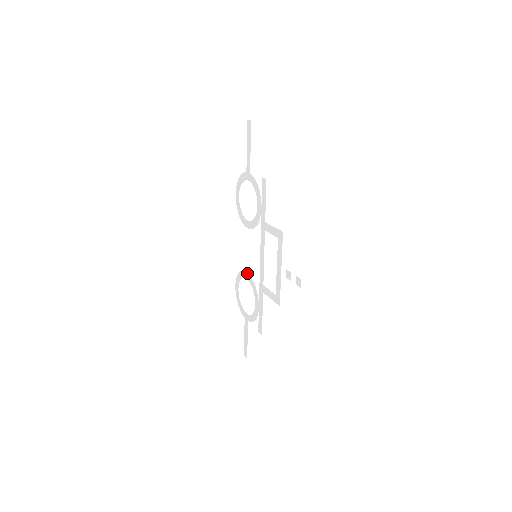
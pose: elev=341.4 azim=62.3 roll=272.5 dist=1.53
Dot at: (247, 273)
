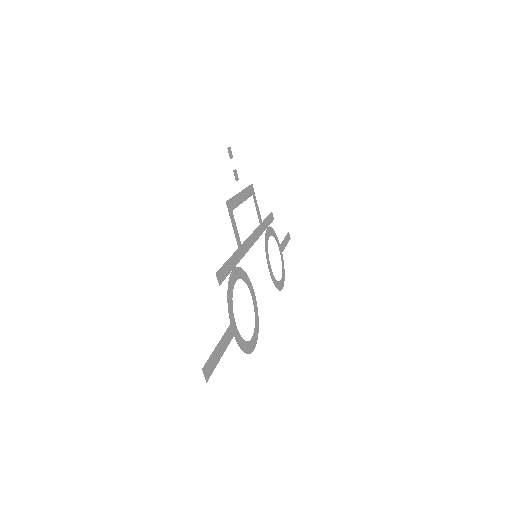
Dot at: (254, 292)
